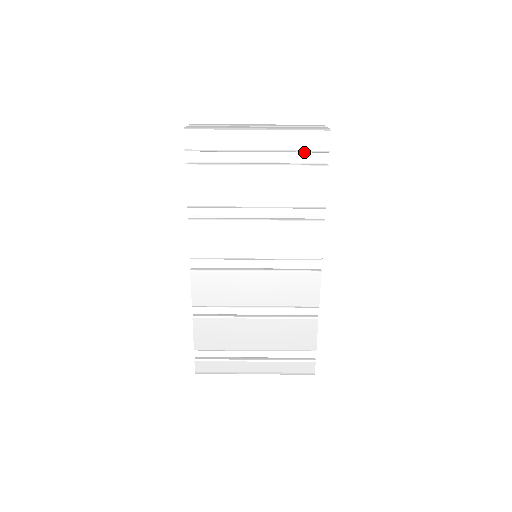
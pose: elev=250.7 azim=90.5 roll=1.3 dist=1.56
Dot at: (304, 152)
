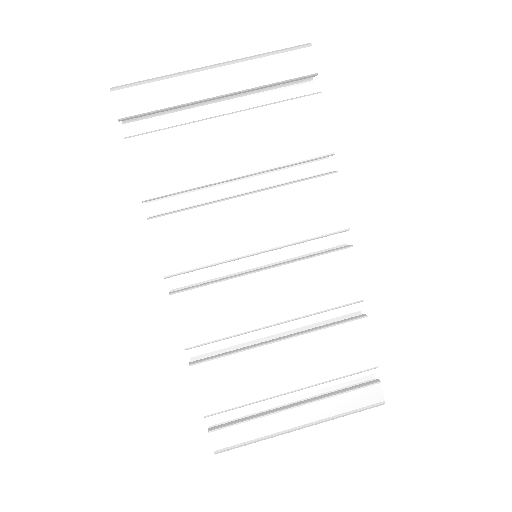
Dot at: (283, 89)
